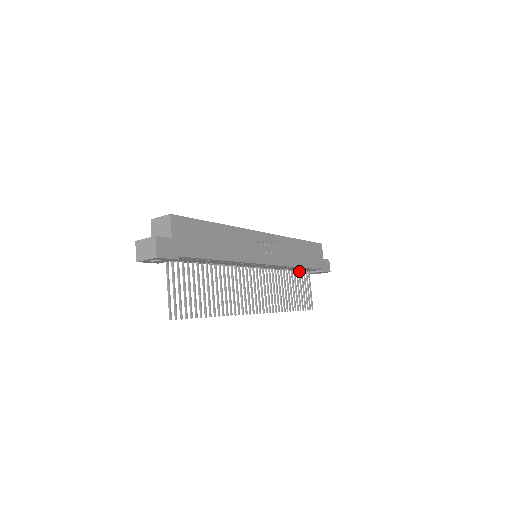
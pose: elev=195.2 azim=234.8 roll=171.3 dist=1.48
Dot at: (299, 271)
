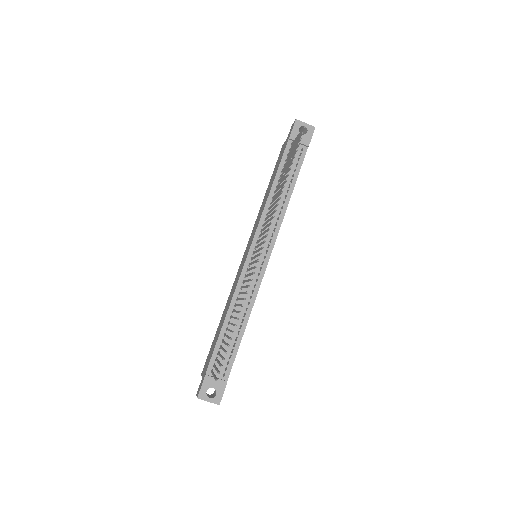
Dot at: (221, 346)
